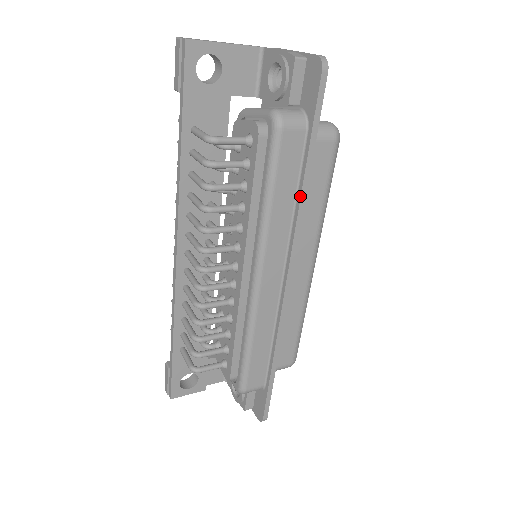
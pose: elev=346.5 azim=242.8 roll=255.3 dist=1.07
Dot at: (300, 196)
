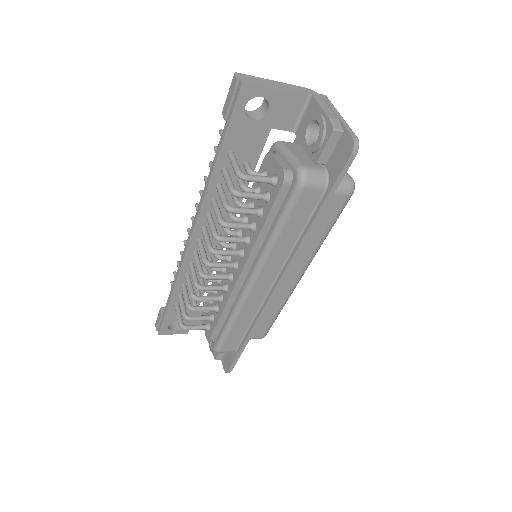
Dot at: (304, 236)
